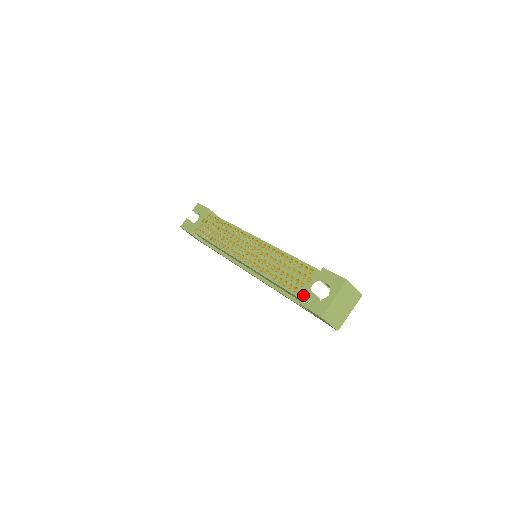
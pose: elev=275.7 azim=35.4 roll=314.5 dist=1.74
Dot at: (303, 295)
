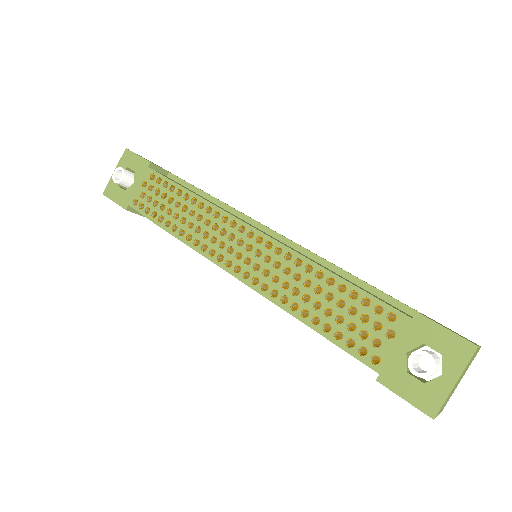
Dot at: (384, 366)
